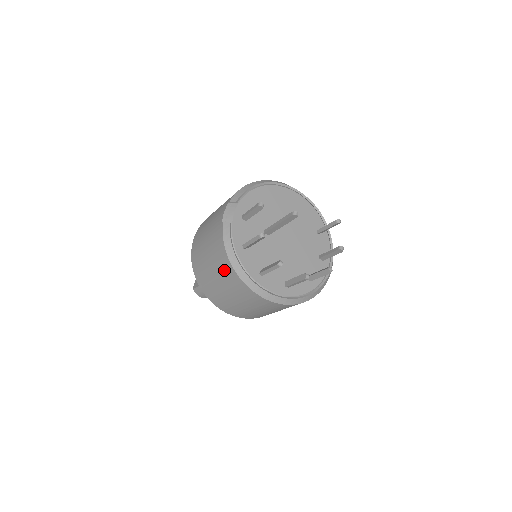
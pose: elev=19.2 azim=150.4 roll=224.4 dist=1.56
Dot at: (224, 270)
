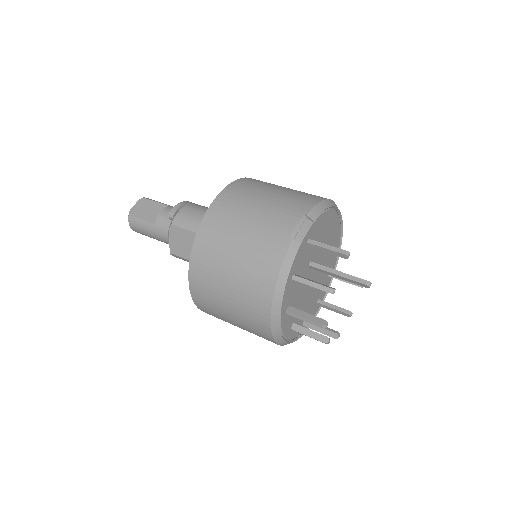
Dot at: (255, 286)
